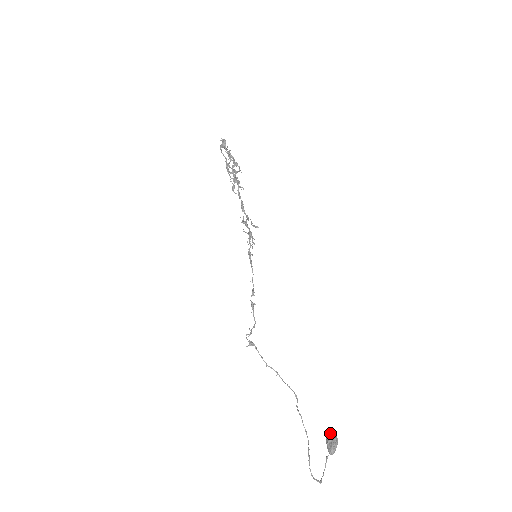
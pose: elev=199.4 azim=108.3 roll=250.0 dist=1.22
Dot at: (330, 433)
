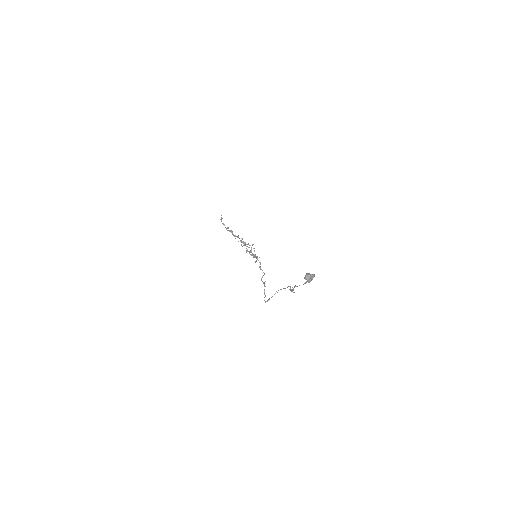
Dot at: occluded
